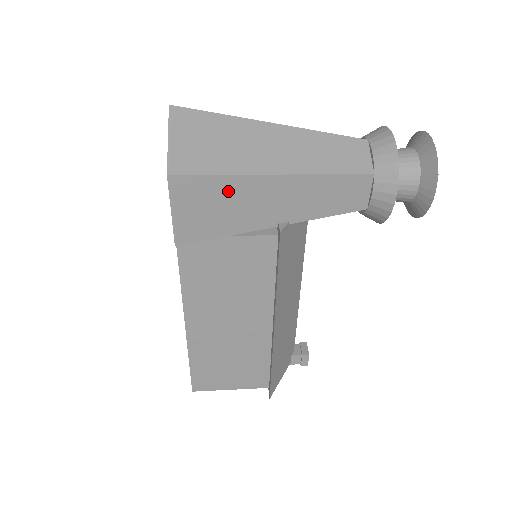
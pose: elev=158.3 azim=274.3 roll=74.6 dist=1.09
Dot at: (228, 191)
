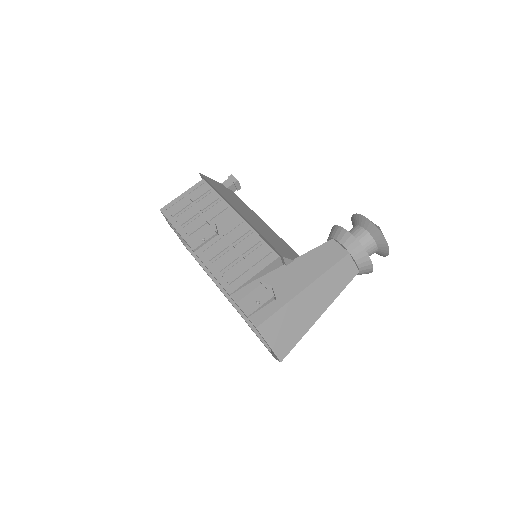
Dot at: occluded
